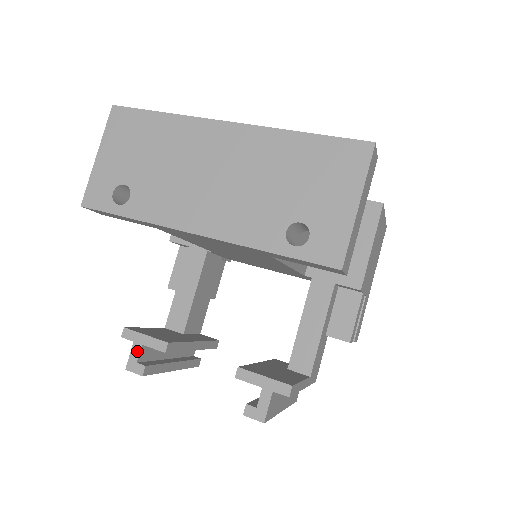
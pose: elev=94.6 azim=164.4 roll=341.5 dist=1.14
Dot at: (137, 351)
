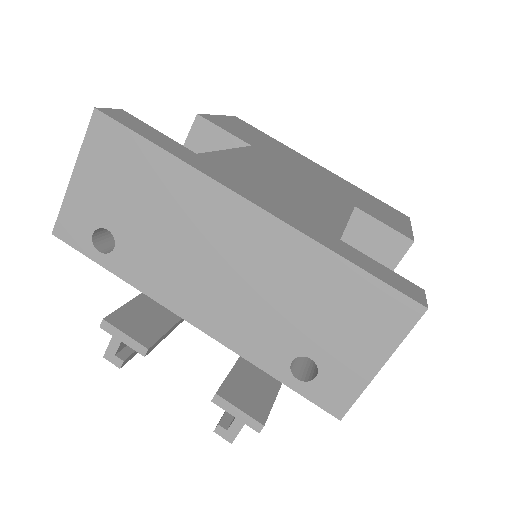
Dot at: (116, 346)
